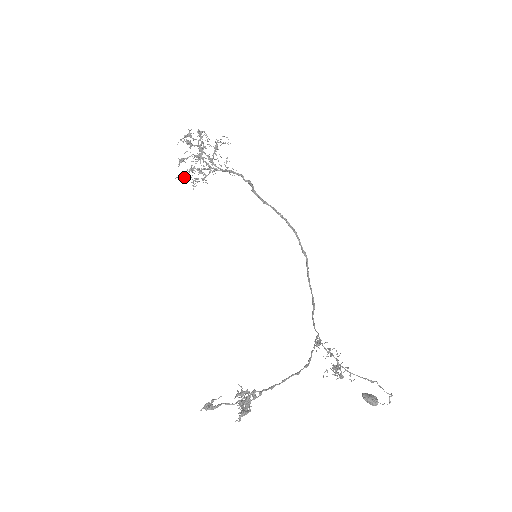
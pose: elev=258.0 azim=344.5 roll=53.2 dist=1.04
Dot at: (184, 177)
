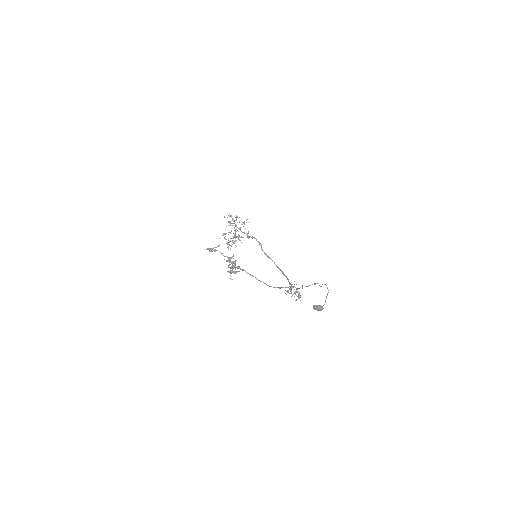
Dot at: occluded
